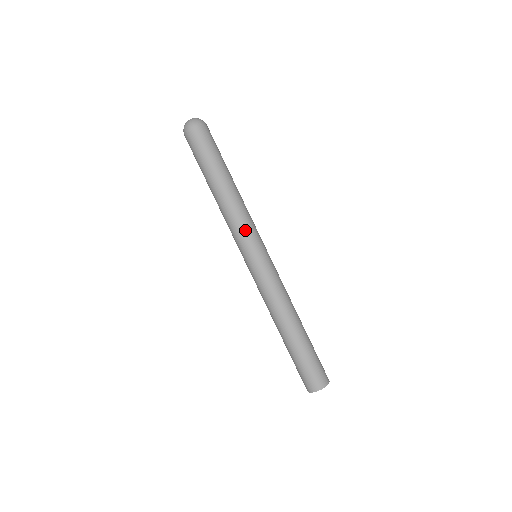
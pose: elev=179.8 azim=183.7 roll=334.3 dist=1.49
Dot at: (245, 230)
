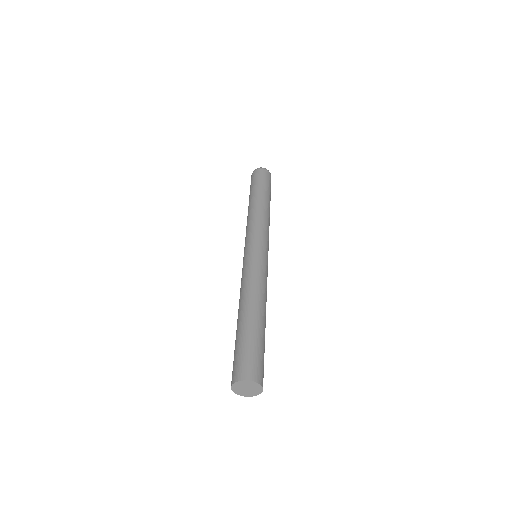
Dot at: (255, 229)
